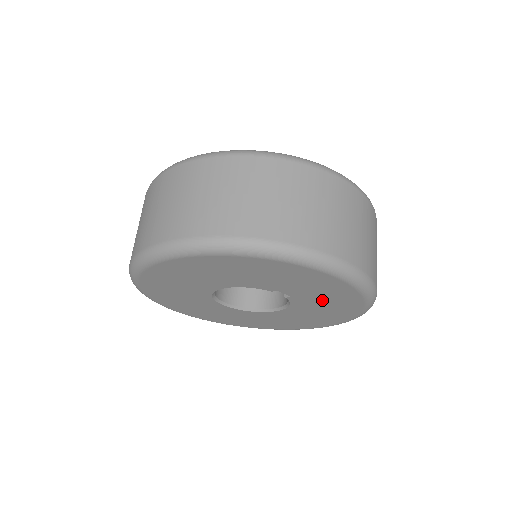
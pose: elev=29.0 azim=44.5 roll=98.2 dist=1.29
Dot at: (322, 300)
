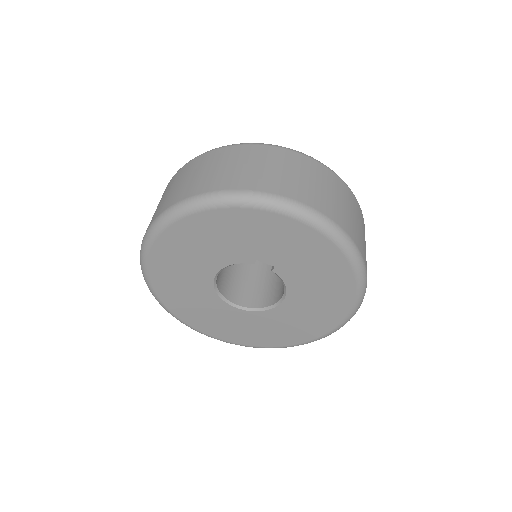
Dot at: (303, 262)
